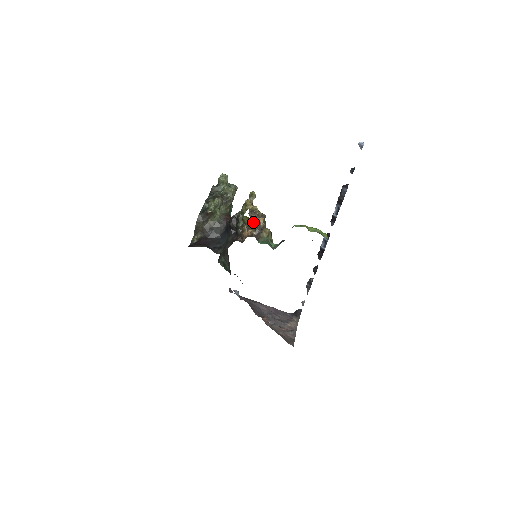
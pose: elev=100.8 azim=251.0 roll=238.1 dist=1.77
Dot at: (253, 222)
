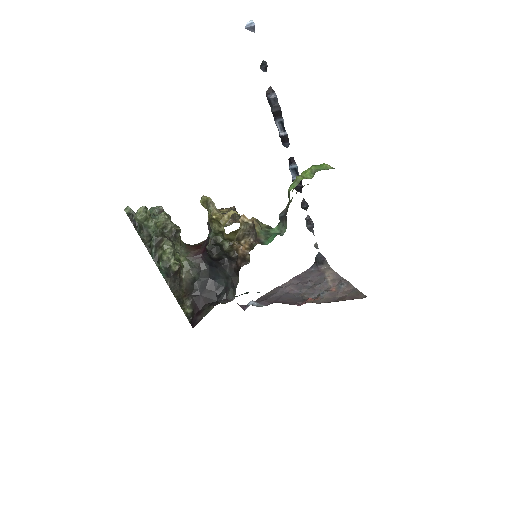
Dot at: (239, 230)
